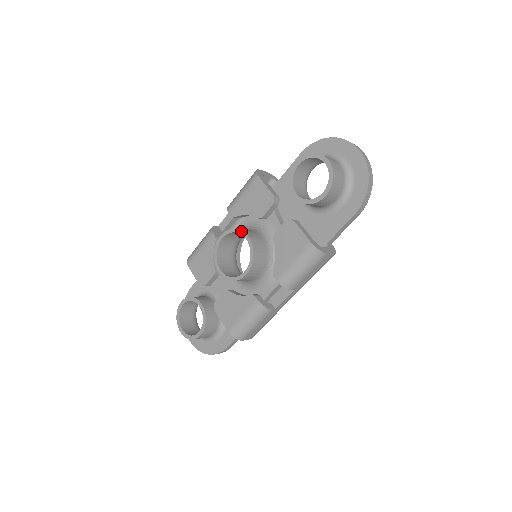
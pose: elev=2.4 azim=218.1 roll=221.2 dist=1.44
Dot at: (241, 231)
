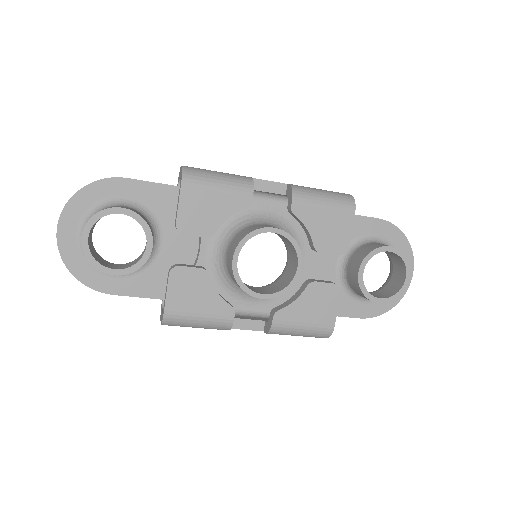
Dot at: (301, 254)
